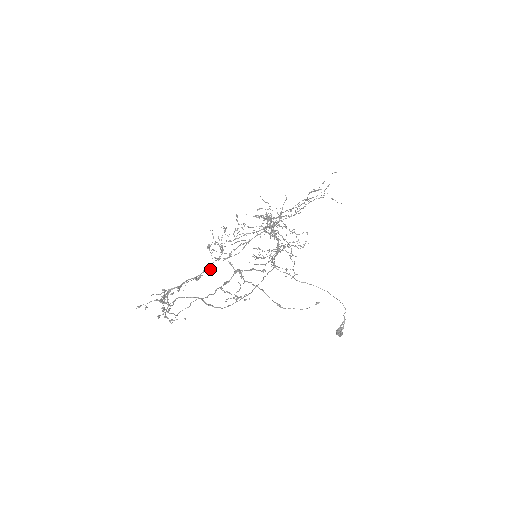
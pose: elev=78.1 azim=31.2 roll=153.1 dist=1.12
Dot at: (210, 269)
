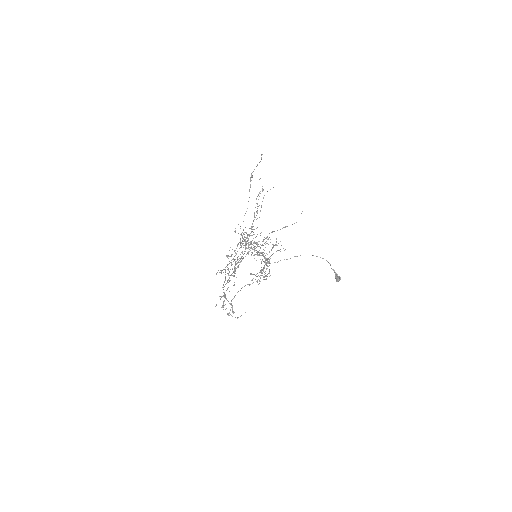
Dot at: occluded
